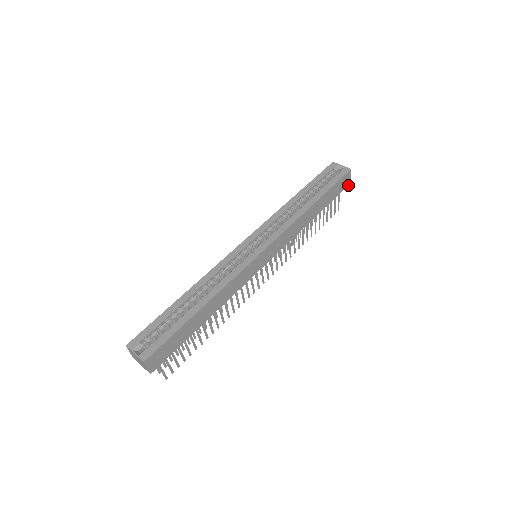
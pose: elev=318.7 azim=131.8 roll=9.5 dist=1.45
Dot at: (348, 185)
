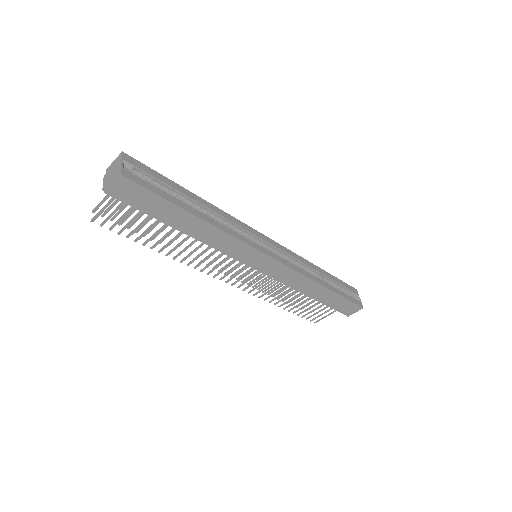
Dot at: (346, 315)
